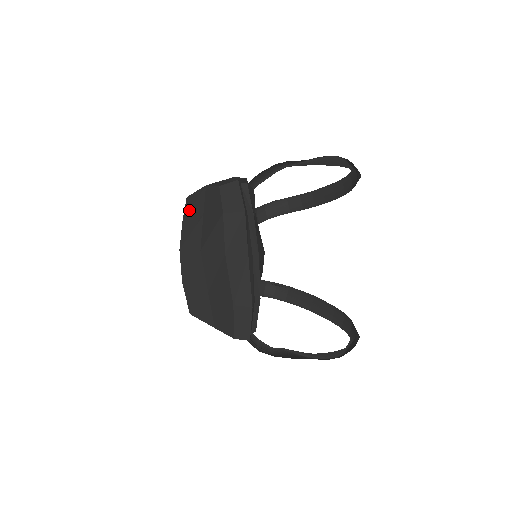
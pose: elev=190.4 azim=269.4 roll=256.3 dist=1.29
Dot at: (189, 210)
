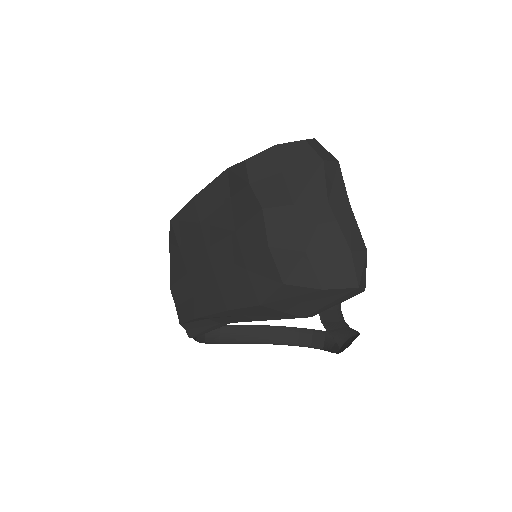
Dot at: (257, 170)
